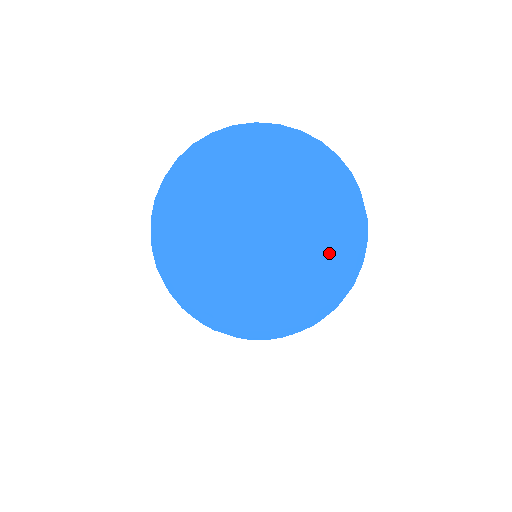
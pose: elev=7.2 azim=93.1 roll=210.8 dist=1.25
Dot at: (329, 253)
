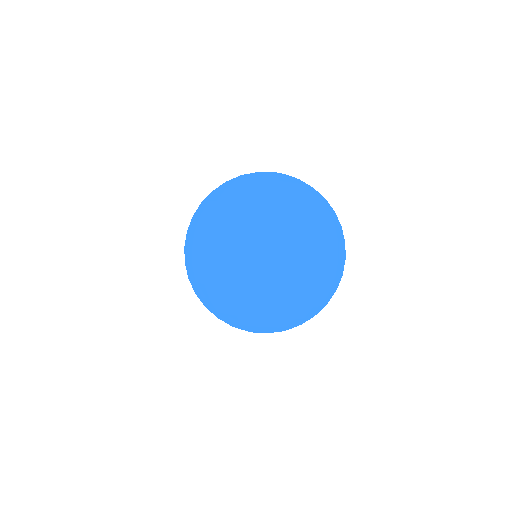
Dot at: (304, 246)
